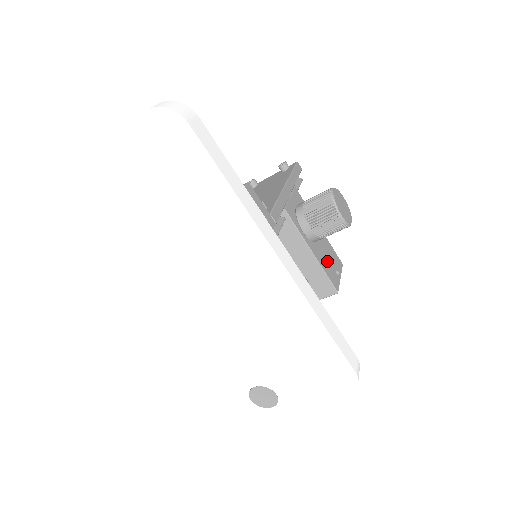
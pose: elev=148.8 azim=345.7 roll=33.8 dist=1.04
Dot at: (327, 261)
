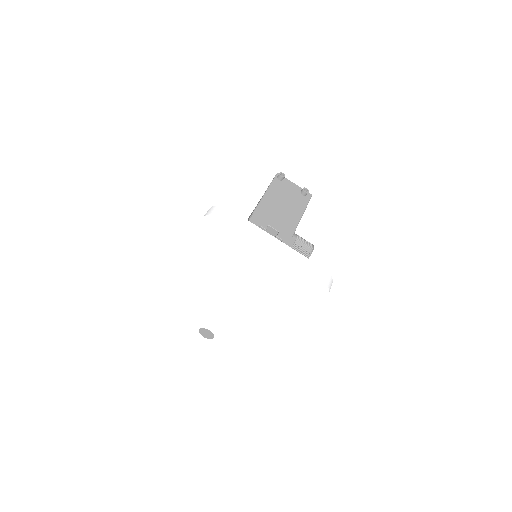
Dot at: occluded
